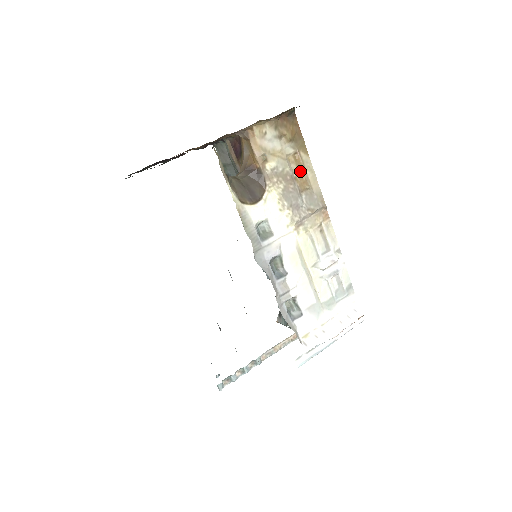
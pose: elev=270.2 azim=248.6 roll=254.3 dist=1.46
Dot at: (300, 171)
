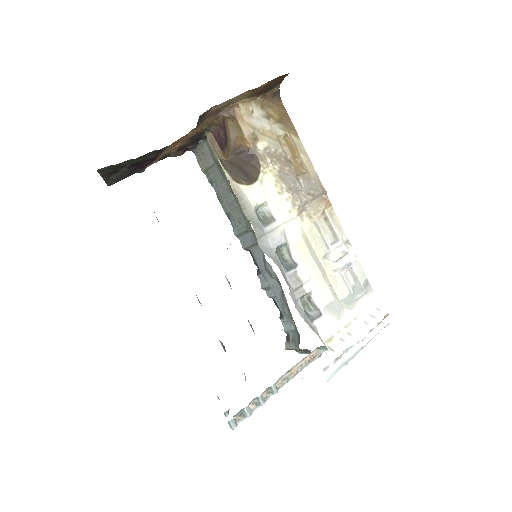
Dot at: (293, 154)
